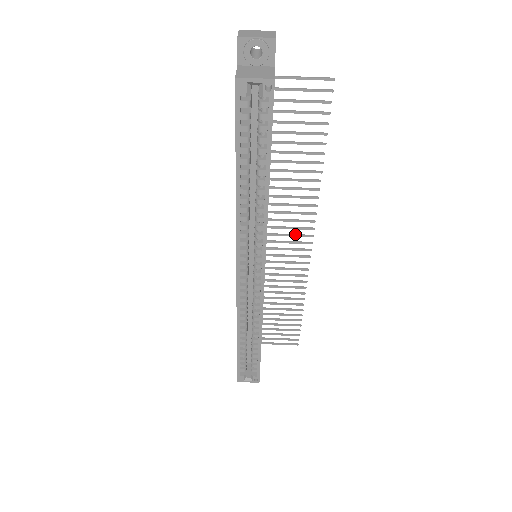
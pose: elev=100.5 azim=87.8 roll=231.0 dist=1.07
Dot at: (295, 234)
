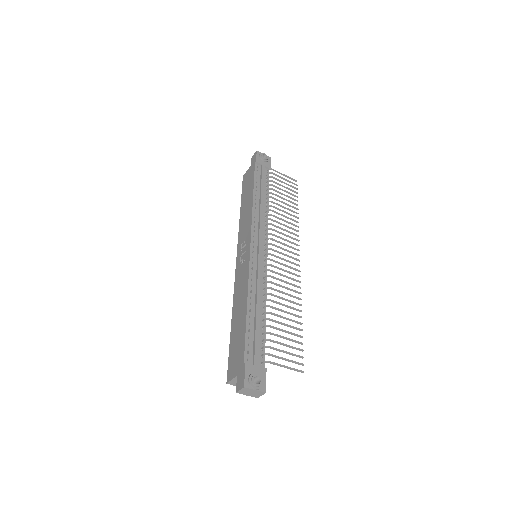
Dot at: (289, 262)
